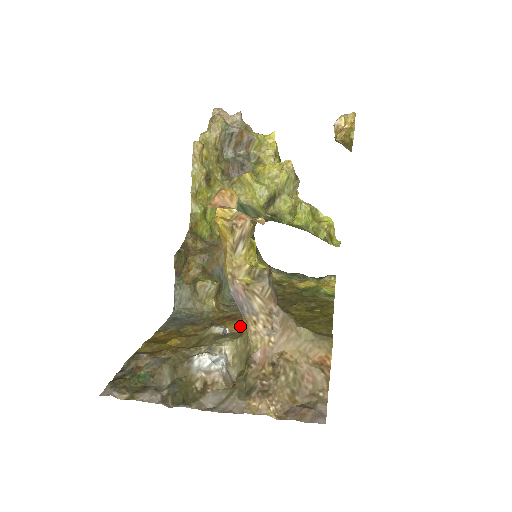
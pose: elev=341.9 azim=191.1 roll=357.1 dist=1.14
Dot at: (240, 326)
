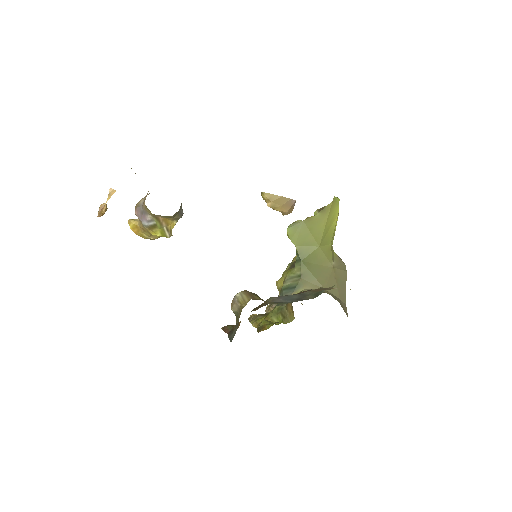
Dot at: occluded
